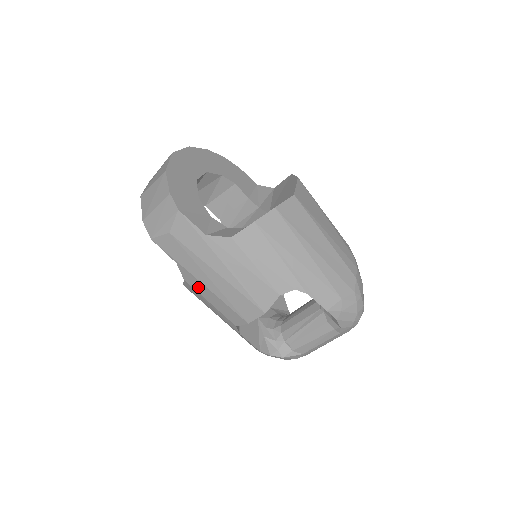
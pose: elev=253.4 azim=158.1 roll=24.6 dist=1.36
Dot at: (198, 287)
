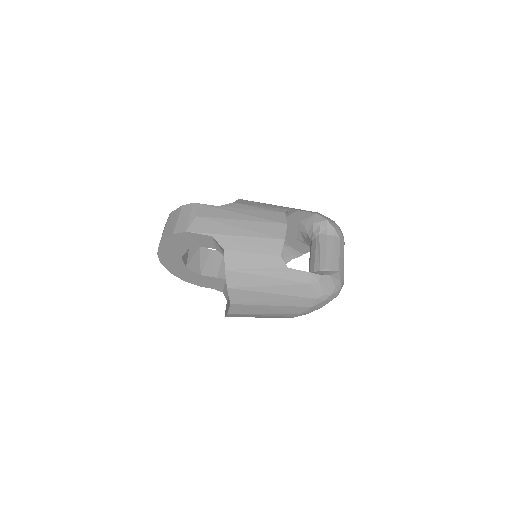
Dot at: (236, 244)
